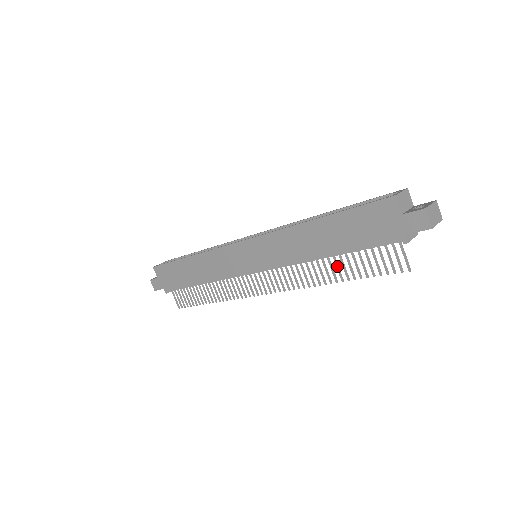
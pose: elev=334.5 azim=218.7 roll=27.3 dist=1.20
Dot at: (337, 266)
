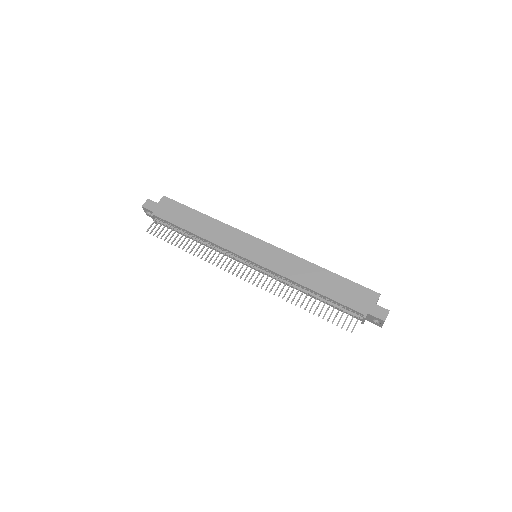
Dot at: (310, 300)
